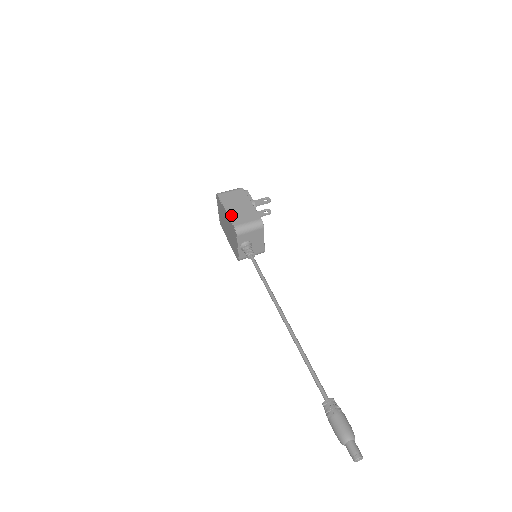
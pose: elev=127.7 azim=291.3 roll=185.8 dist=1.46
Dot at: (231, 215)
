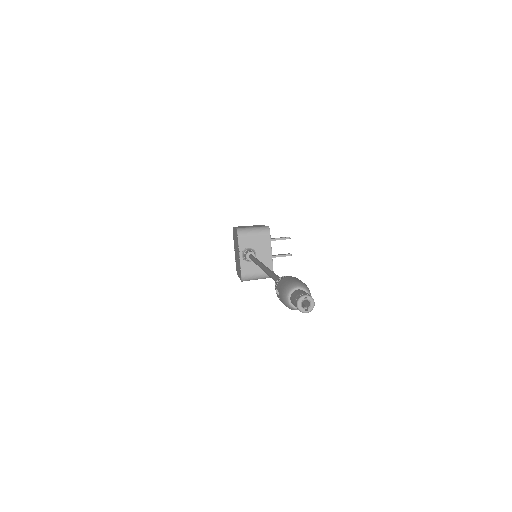
Dot at: (238, 227)
